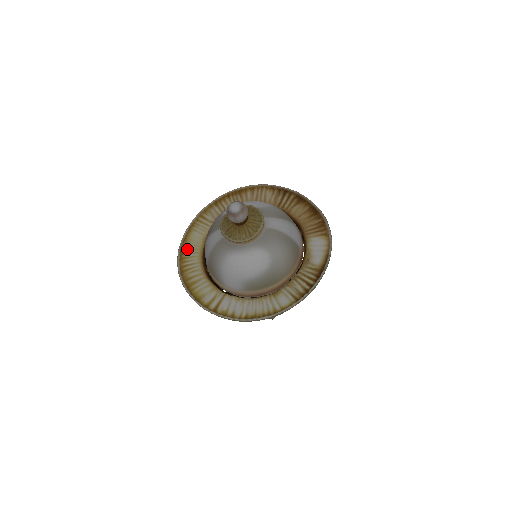
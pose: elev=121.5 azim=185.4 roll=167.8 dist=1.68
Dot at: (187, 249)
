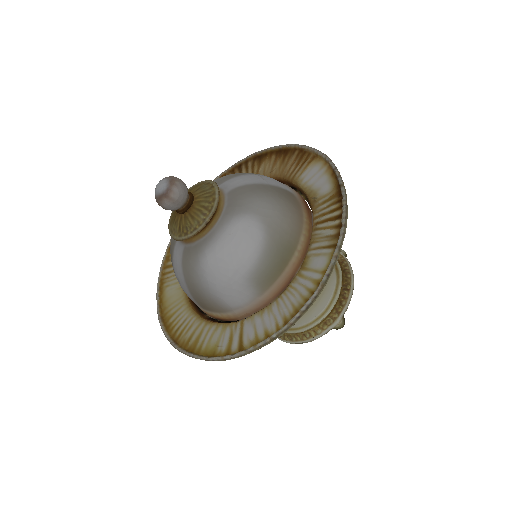
Dot at: (169, 312)
